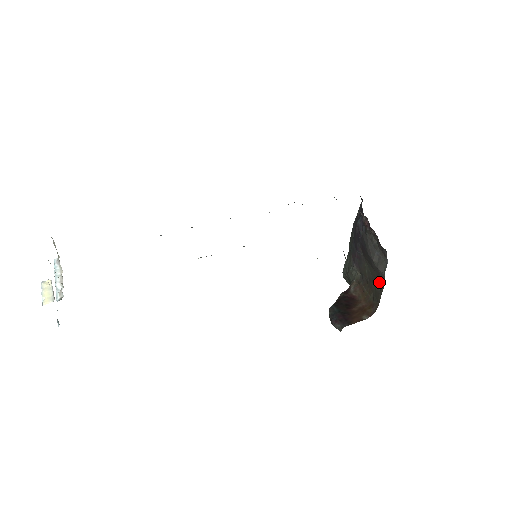
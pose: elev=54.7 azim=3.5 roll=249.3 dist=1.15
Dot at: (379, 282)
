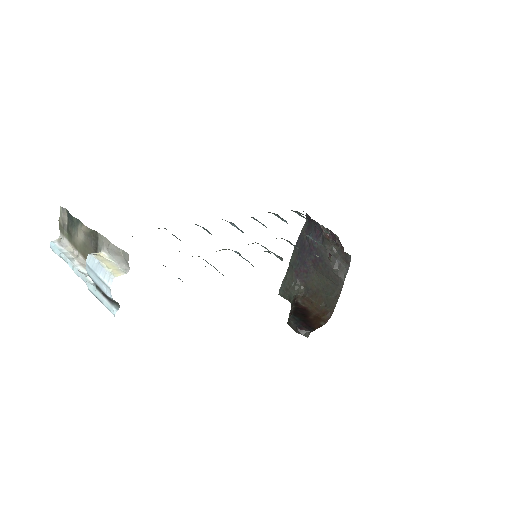
Dot at: (335, 289)
